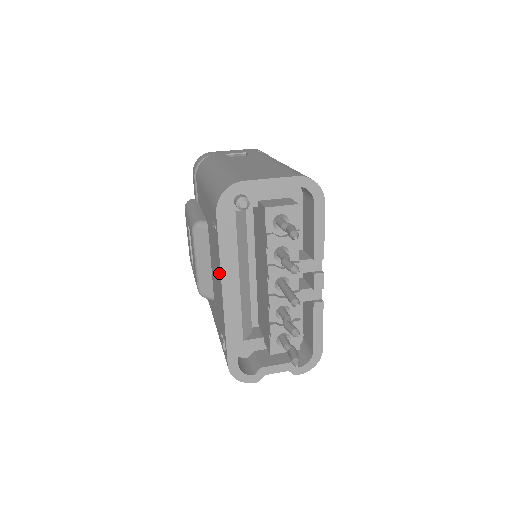
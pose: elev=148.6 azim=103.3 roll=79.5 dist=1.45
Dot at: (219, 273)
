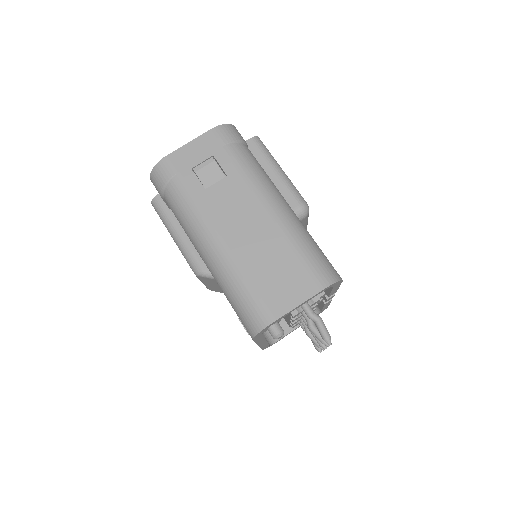
Dot at: occluded
